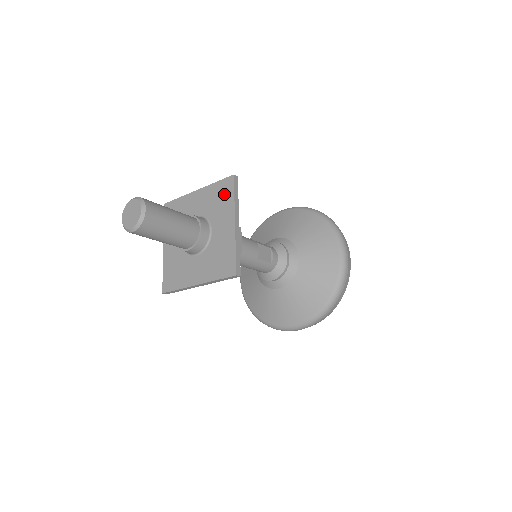
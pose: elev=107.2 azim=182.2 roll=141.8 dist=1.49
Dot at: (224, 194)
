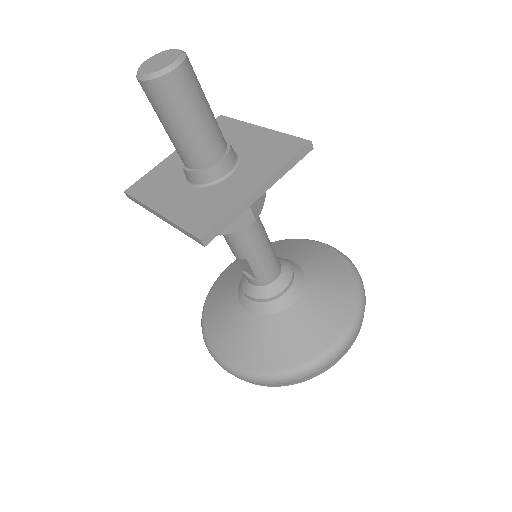
Dot at: (221, 127)
